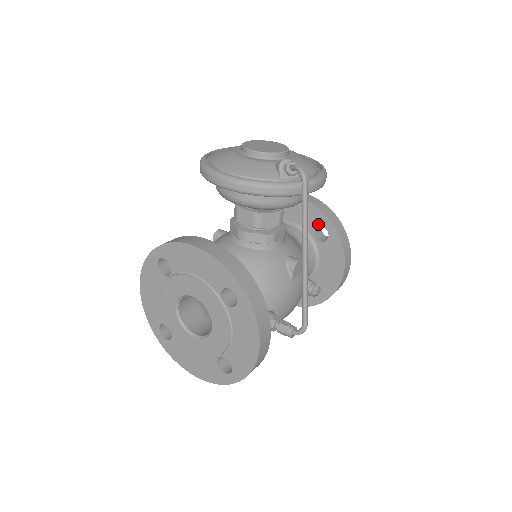
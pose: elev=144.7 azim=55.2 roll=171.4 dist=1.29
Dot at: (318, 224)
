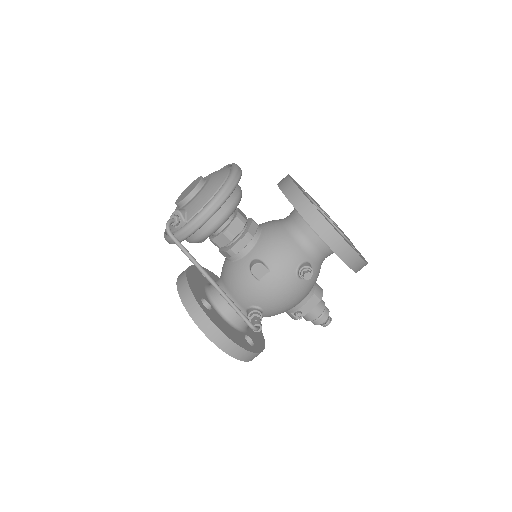
Dot at: occluded
